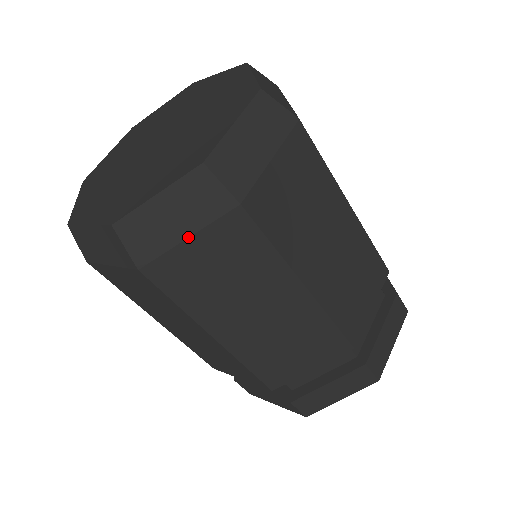
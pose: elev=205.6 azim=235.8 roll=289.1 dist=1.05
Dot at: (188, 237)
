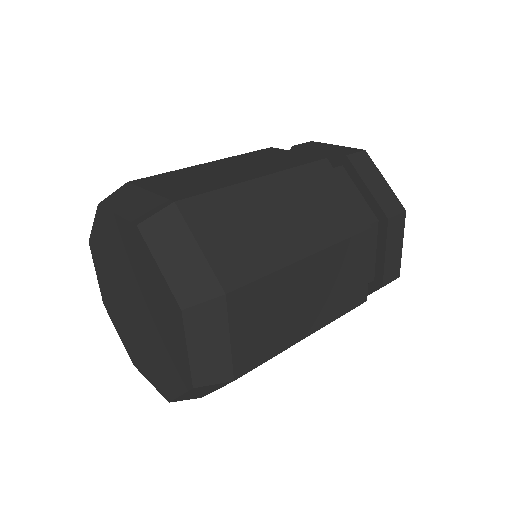
Dot at: (229, 339)
